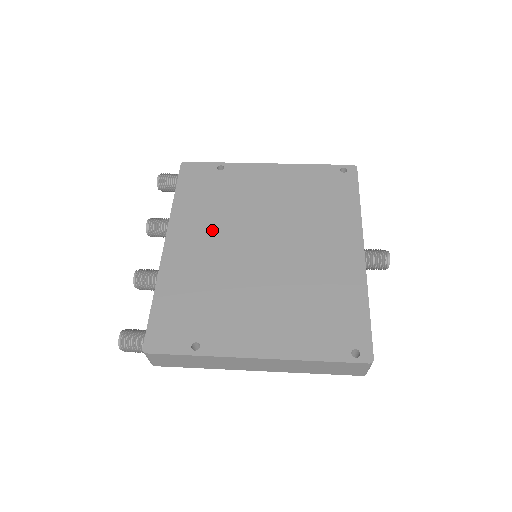
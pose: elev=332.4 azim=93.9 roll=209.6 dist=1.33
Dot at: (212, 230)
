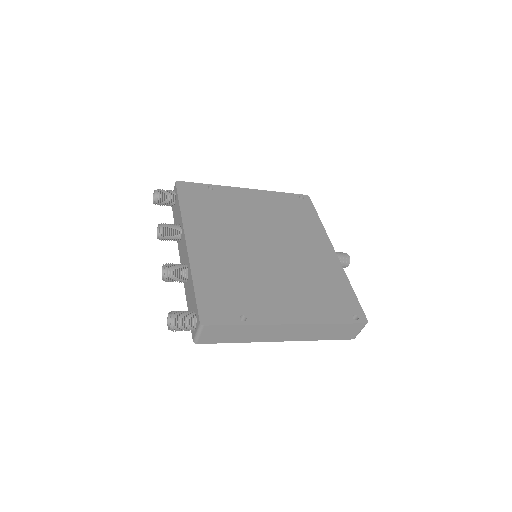
Dot at: (222, 233)
